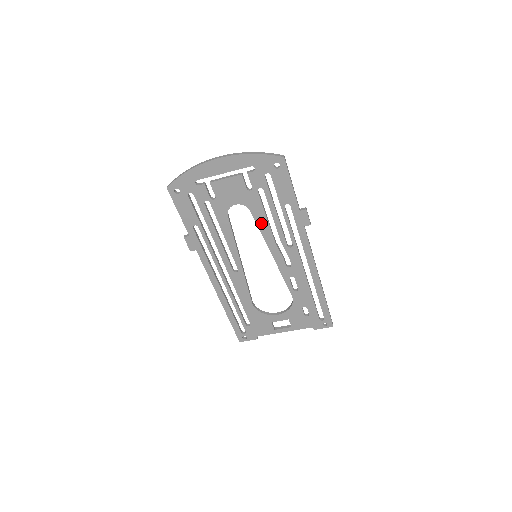
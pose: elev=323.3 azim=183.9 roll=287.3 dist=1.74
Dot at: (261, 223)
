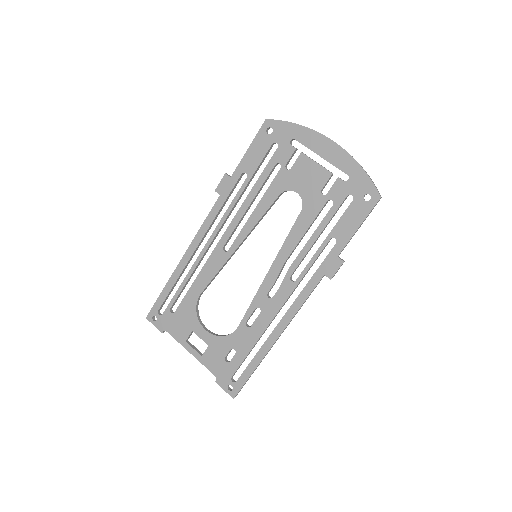
Dot at: (296, 231)
